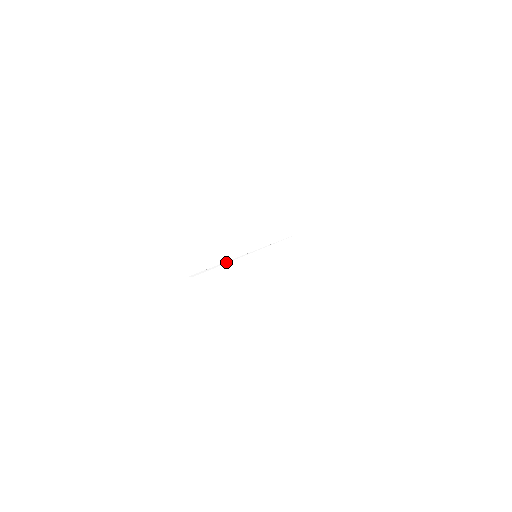
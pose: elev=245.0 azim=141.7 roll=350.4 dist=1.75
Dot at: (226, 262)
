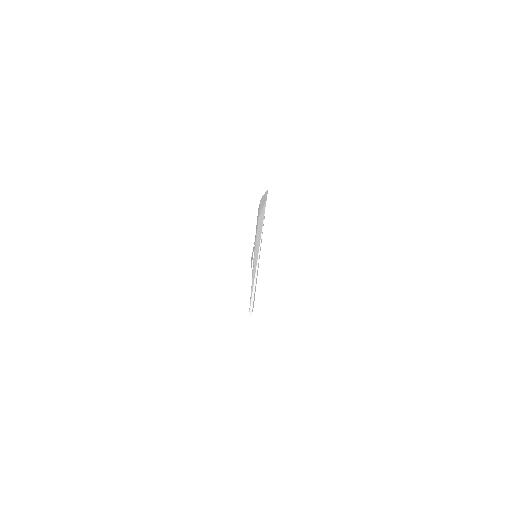
Dot at: (255, 280)
